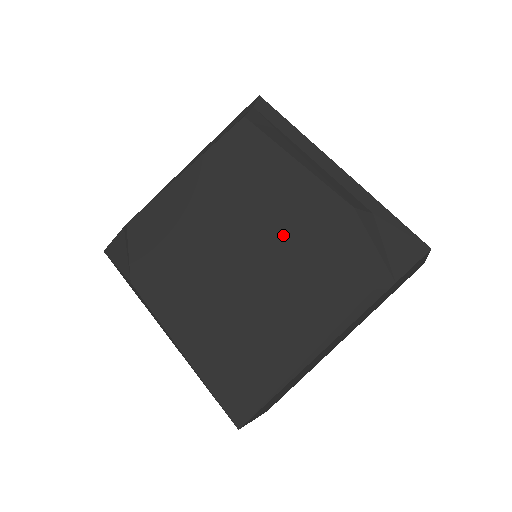
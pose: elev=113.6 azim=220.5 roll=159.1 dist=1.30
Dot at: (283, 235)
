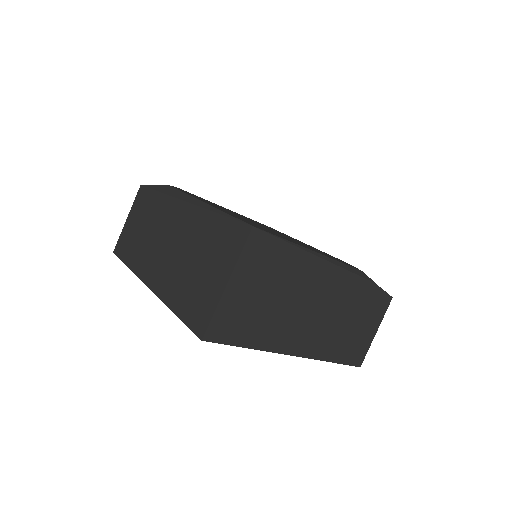
Dot at: occluded
